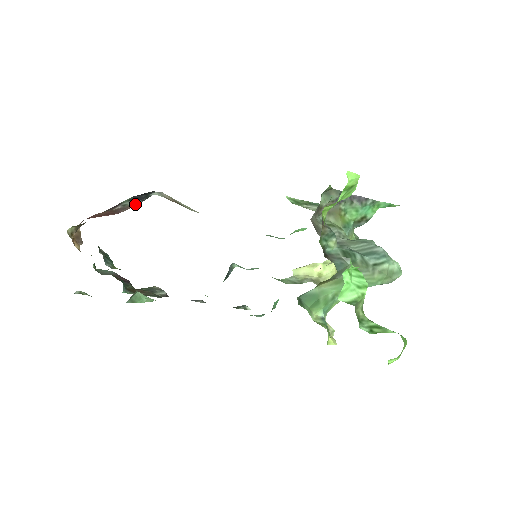
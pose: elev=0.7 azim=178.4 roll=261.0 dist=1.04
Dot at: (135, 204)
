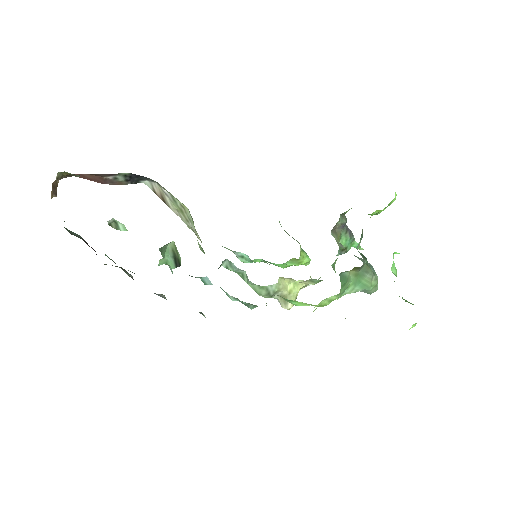
Dot at: (123, 183)
